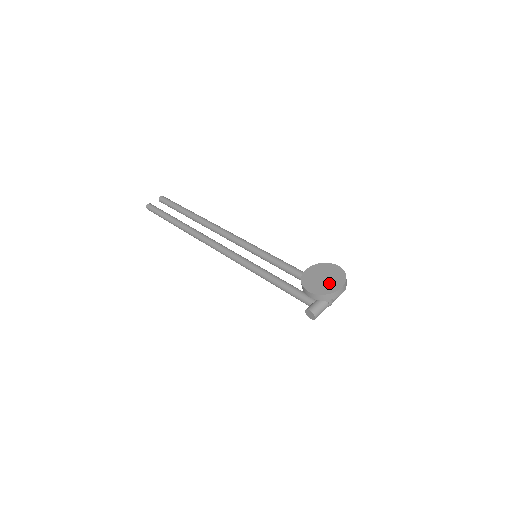
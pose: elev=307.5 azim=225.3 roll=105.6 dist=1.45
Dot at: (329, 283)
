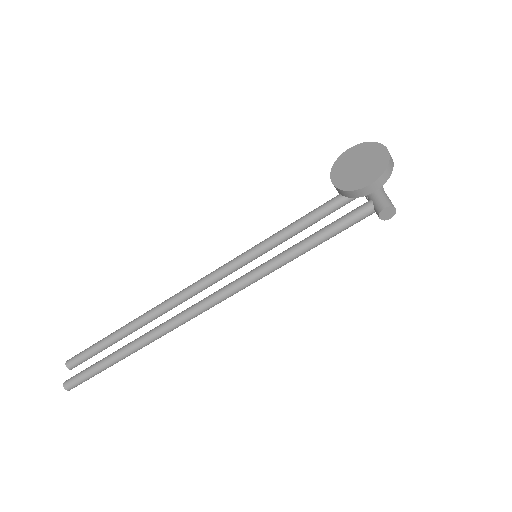
Dot at: (371, 160)
